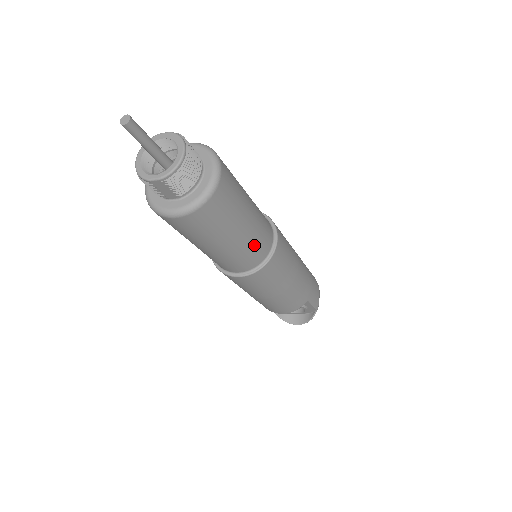
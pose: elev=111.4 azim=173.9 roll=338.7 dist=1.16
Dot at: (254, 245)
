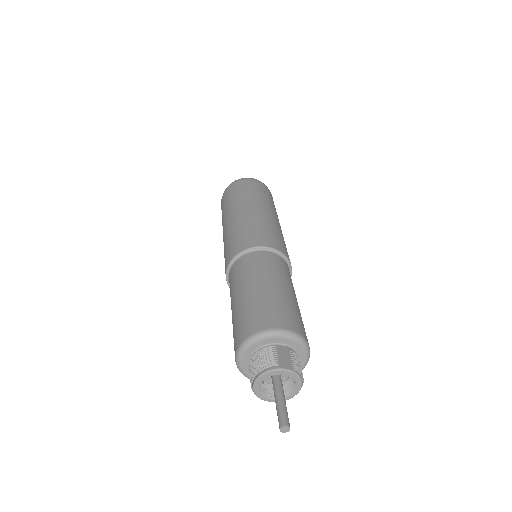
Dot at: occluded
